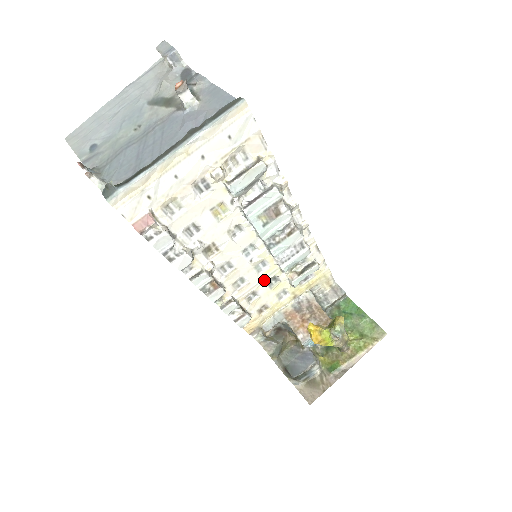
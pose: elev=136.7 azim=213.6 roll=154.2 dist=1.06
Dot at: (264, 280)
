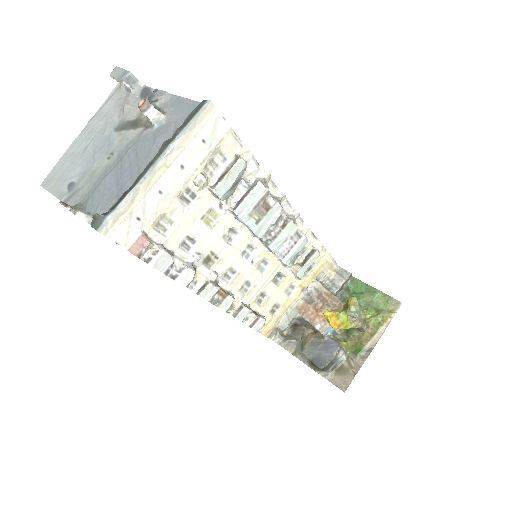
Dot at: (269, 279)
